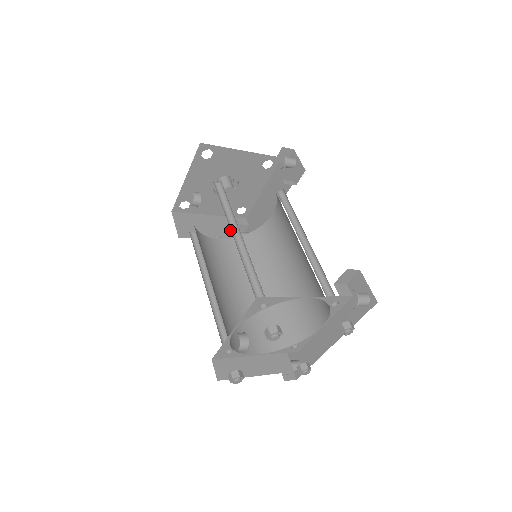
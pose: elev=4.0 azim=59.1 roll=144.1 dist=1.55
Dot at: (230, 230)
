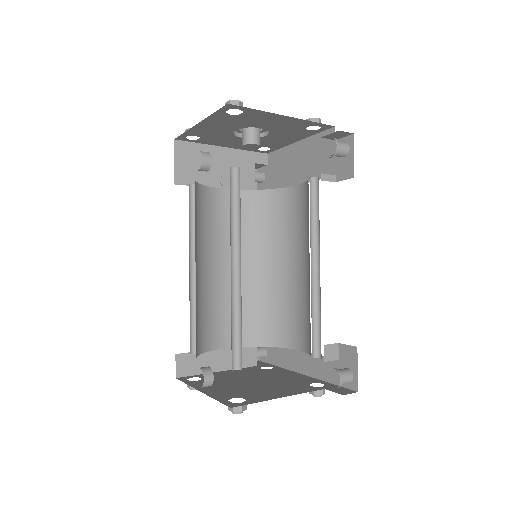
Dot at: (242, 173)
